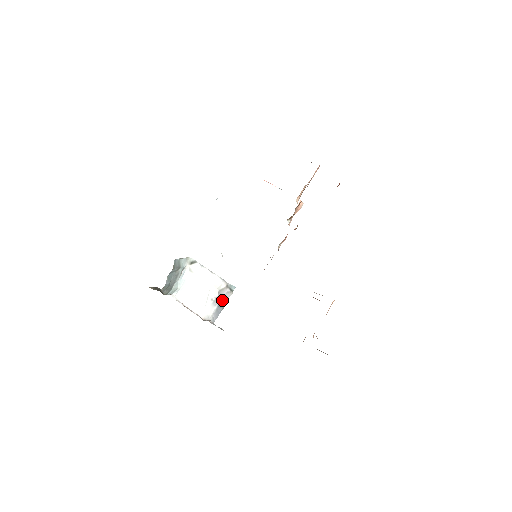
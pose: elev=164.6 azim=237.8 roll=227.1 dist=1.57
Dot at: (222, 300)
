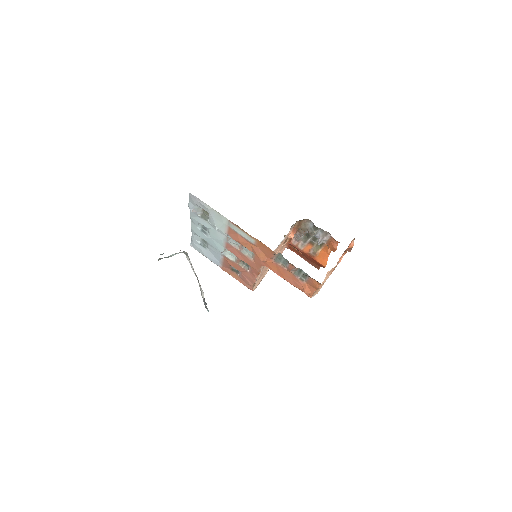
Dot at: occluded
